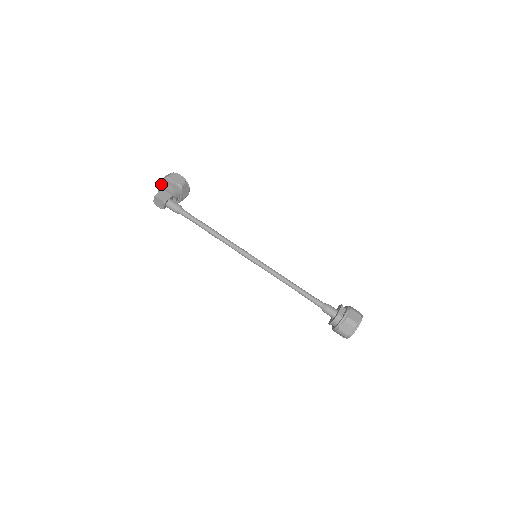
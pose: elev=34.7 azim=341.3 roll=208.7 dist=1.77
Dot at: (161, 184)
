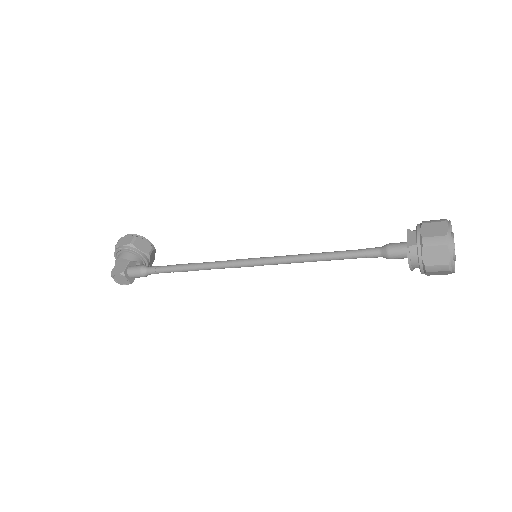
Dot at: occluded
